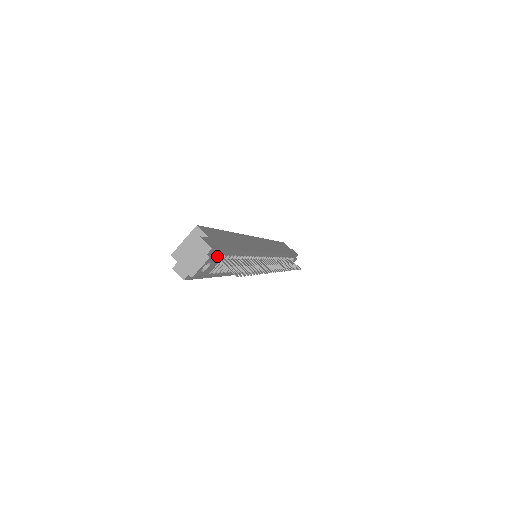
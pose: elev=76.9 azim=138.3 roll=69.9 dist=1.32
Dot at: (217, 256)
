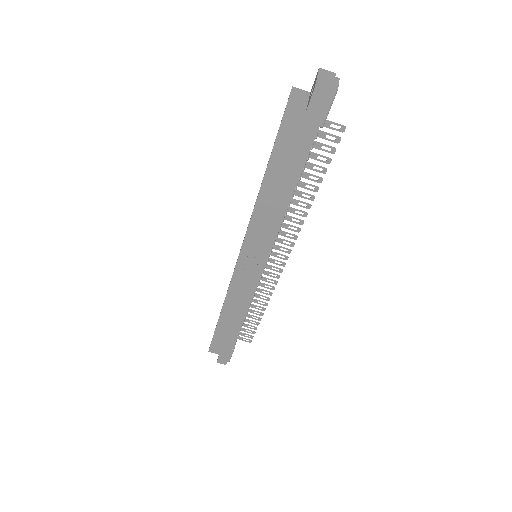
Dot at: occluded
